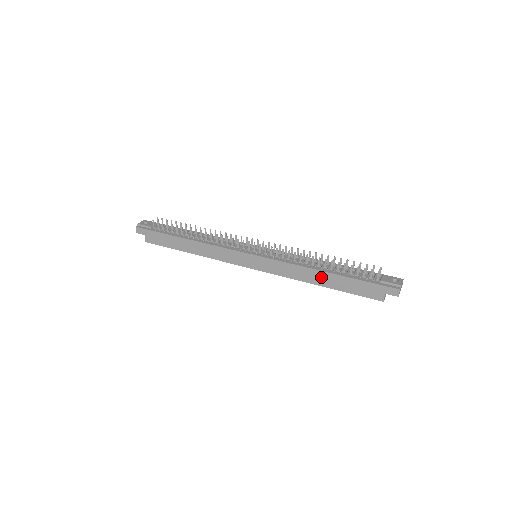
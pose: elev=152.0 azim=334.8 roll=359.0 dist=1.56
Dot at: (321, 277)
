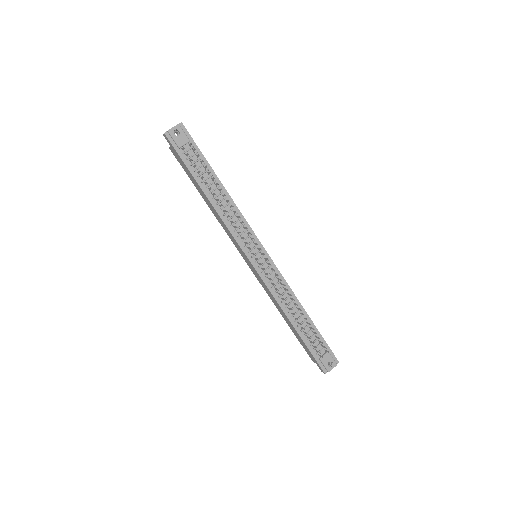
Dot at: (287, 319)
